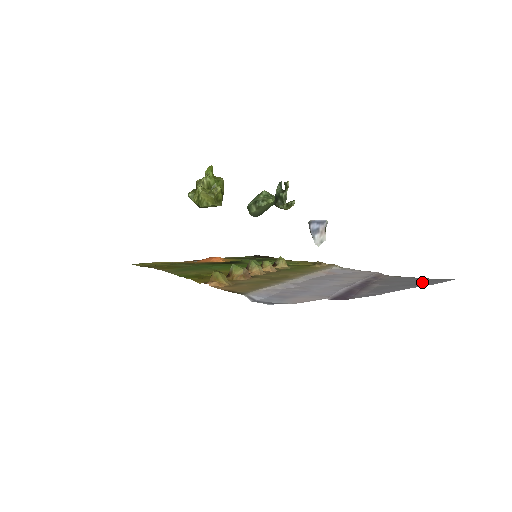
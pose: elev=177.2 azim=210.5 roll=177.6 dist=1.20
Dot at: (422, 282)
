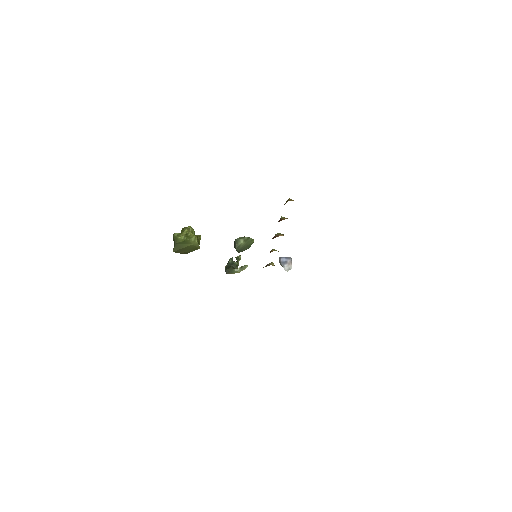
Dot at: occluded
